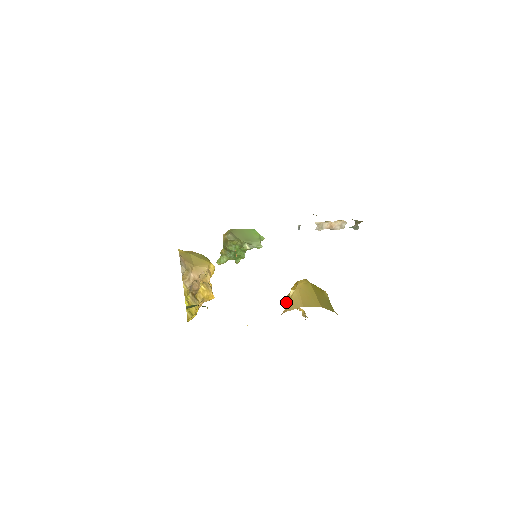
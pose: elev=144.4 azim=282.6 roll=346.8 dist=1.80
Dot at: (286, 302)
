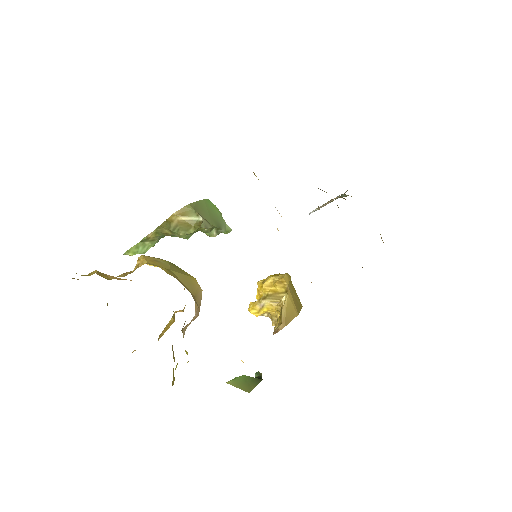
Dot at: (265, 308)
